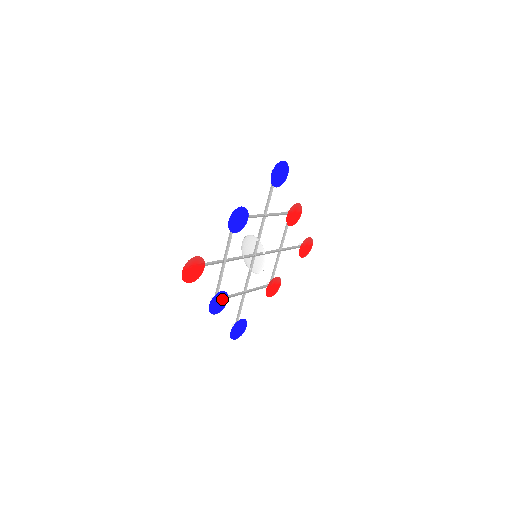
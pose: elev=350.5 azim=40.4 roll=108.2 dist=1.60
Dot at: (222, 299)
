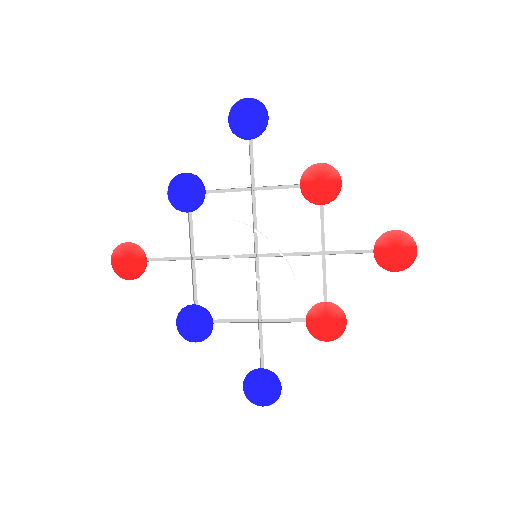
Dot at: (201, 319)
